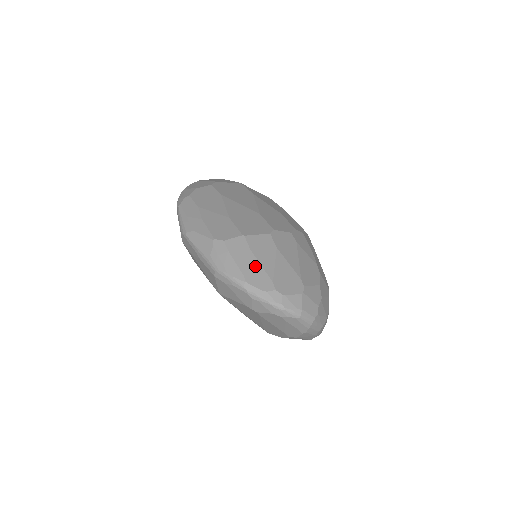
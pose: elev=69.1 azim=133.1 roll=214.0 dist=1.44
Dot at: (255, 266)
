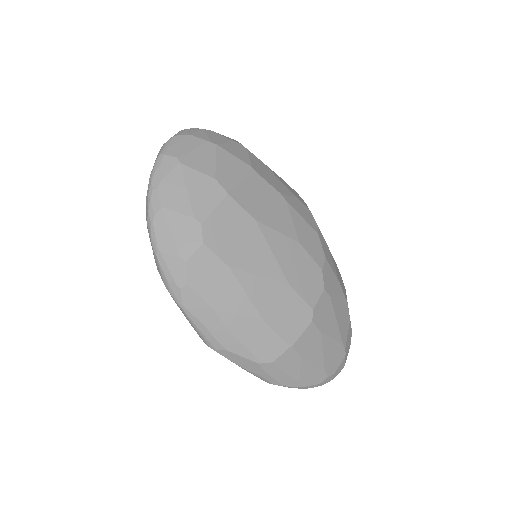
Dot at: (308, 369)
